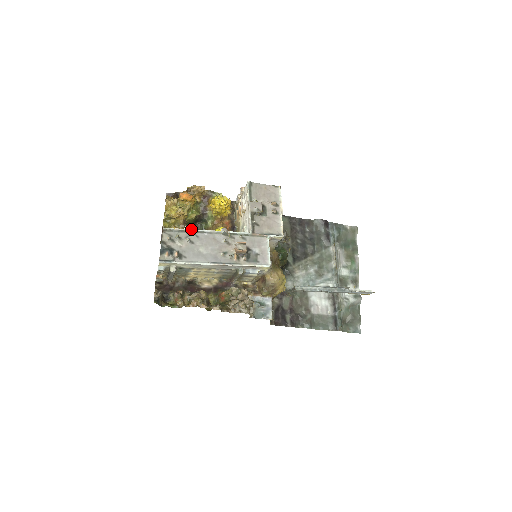
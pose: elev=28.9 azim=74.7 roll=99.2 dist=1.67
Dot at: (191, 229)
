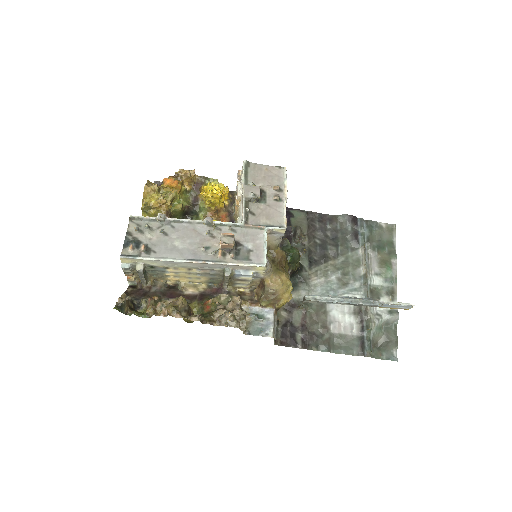
Dot at: (165, 217)
